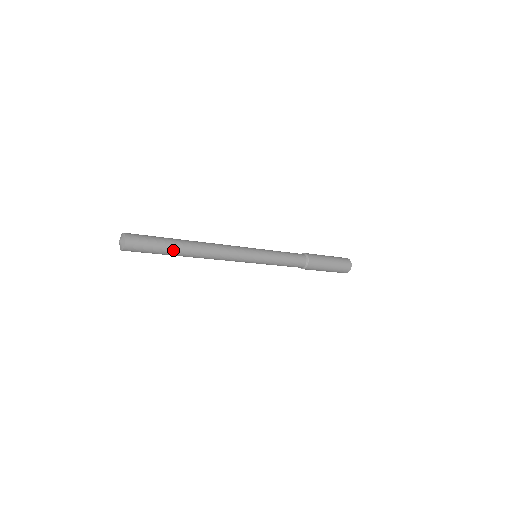
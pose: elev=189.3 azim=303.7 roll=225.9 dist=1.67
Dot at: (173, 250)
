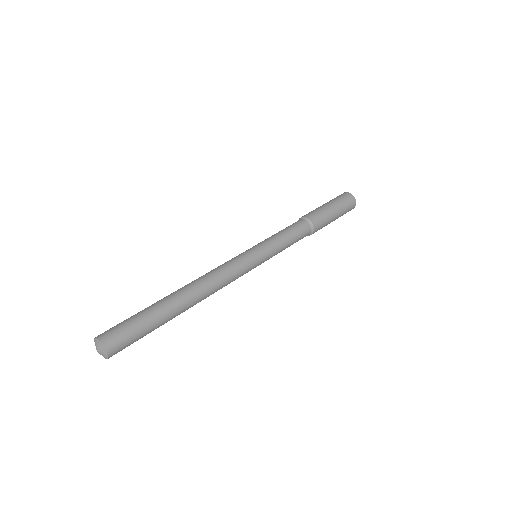
Dot at: occluded
